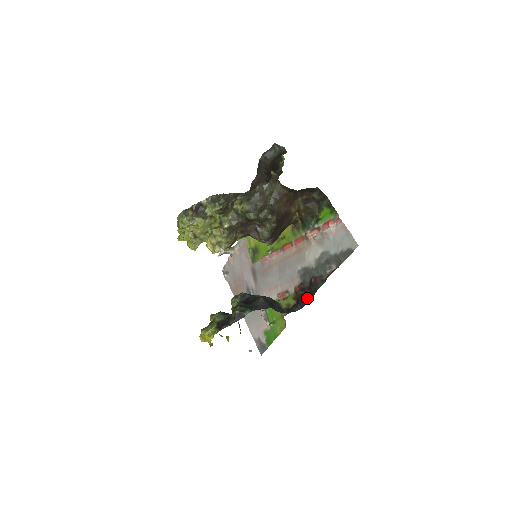
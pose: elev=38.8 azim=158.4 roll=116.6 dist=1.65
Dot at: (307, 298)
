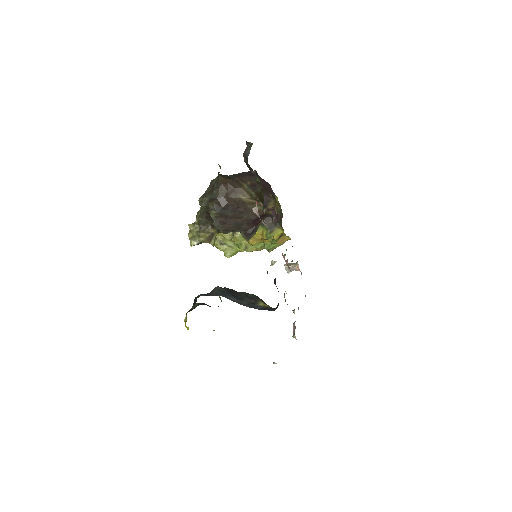
Dot at: occluded
